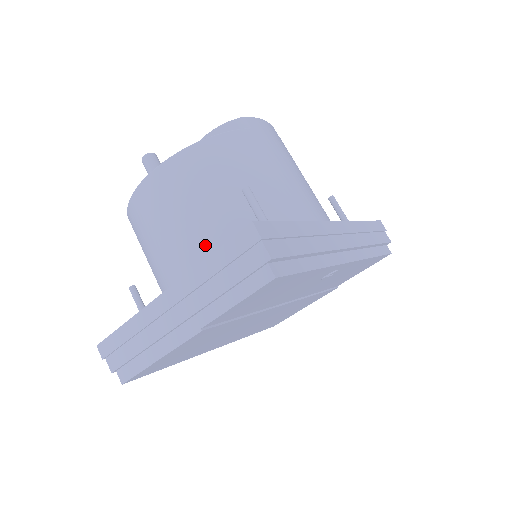
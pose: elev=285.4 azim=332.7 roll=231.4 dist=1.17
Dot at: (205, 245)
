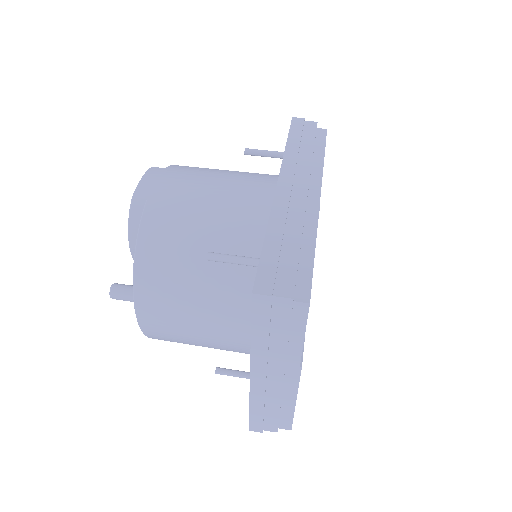
Dot at: (230, 311)
